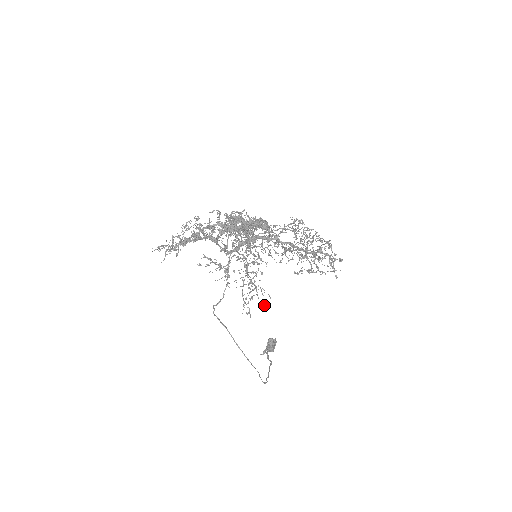
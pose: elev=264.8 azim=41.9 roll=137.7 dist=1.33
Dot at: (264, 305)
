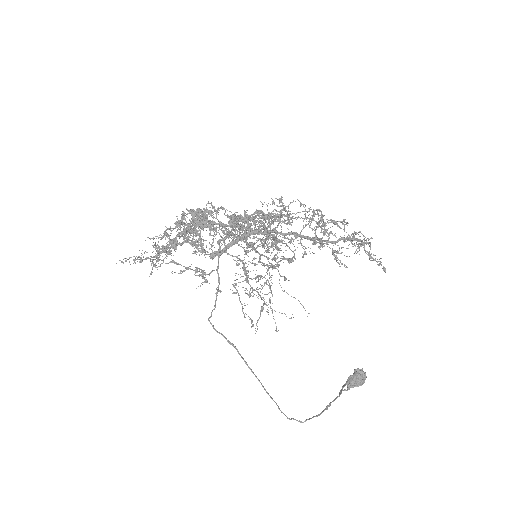
Dot at: occluded
